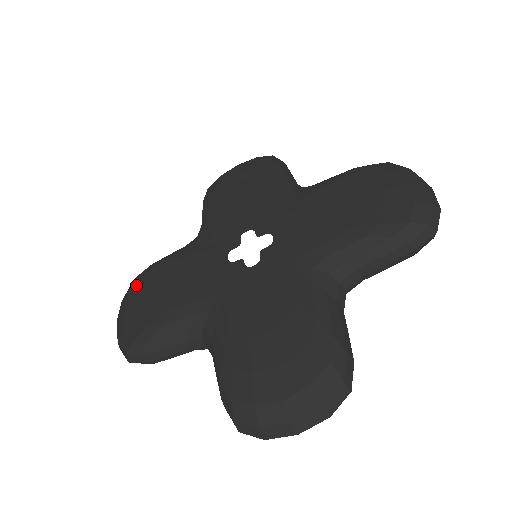
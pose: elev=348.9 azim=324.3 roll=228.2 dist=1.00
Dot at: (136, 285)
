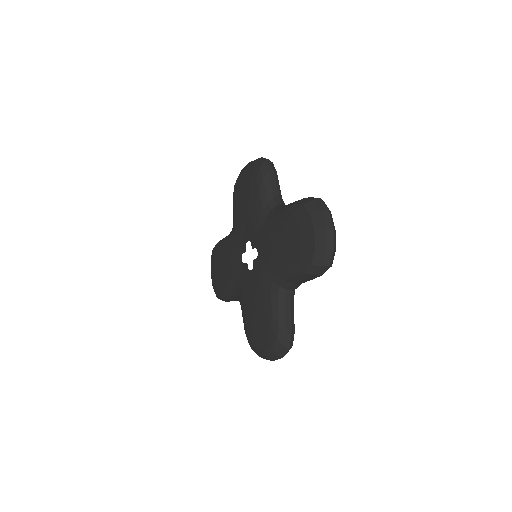
Dot at: (212, 257)
